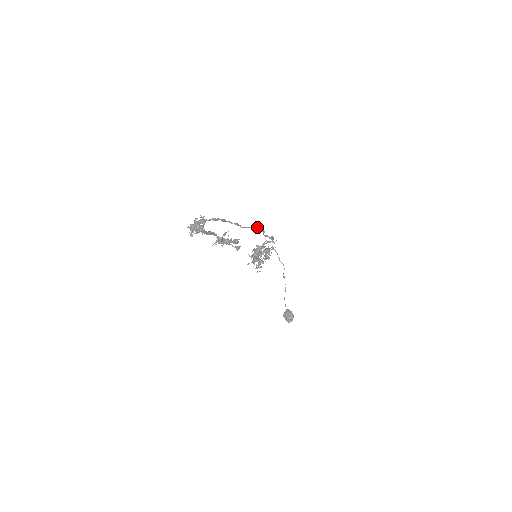
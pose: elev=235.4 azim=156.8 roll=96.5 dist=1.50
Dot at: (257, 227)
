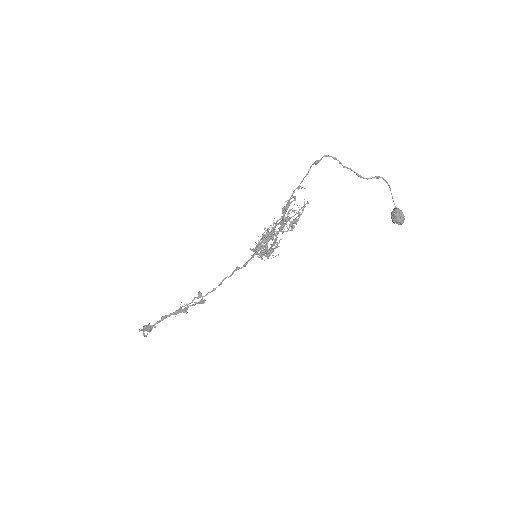
Dot at: (202, 296)
